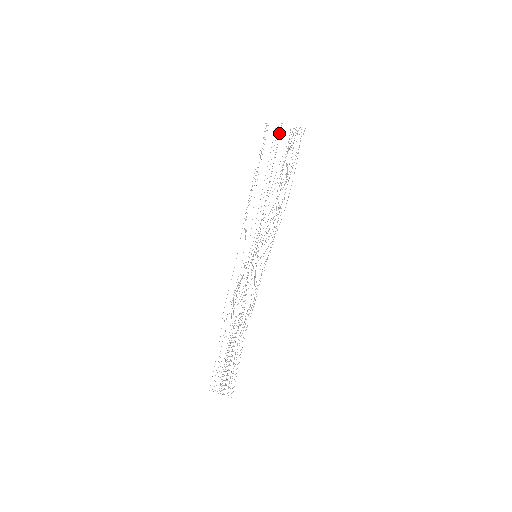
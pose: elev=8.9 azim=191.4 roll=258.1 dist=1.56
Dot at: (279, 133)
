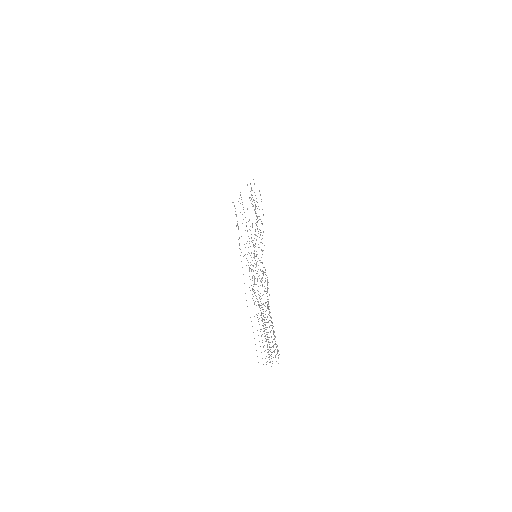
Dot at: occluded
